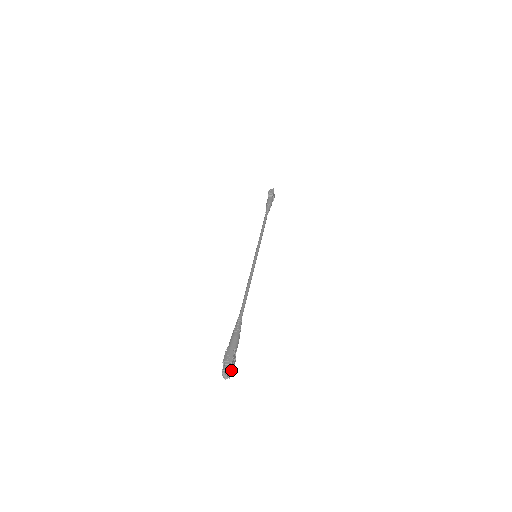
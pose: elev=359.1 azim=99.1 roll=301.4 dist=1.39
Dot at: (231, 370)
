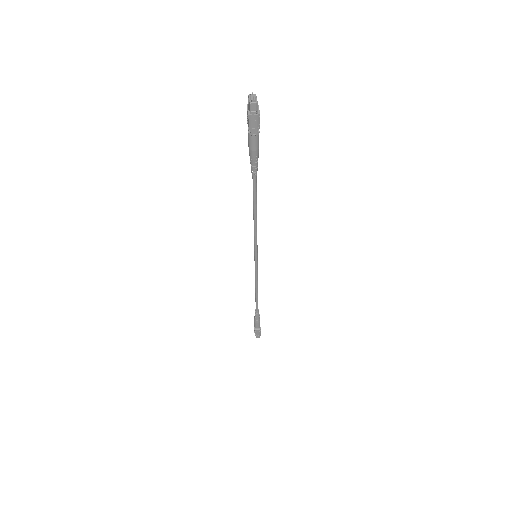
Dot at: occluded
